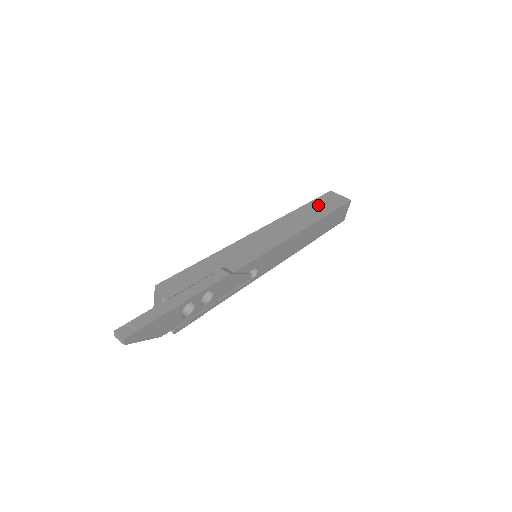
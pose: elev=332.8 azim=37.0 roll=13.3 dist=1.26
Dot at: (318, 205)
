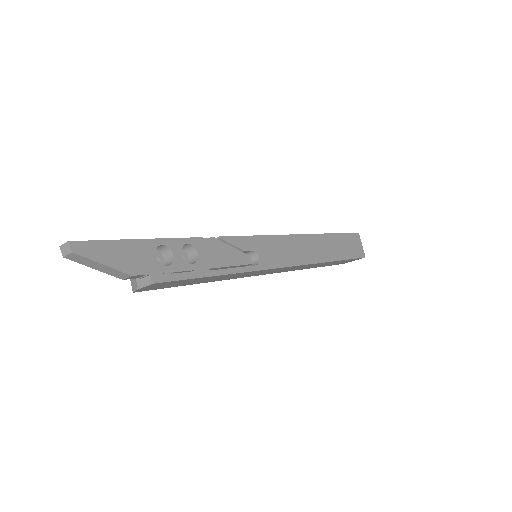
Dot at: occluded
